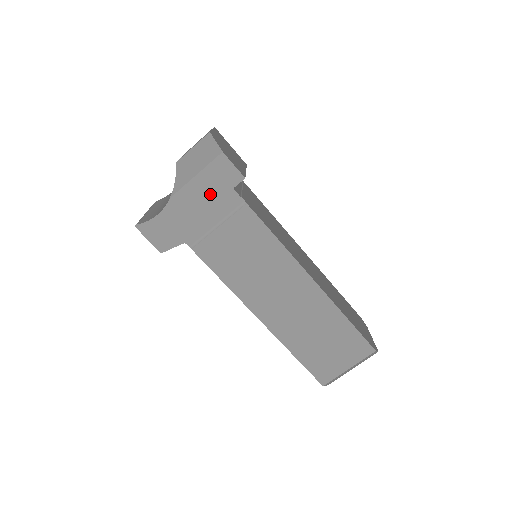
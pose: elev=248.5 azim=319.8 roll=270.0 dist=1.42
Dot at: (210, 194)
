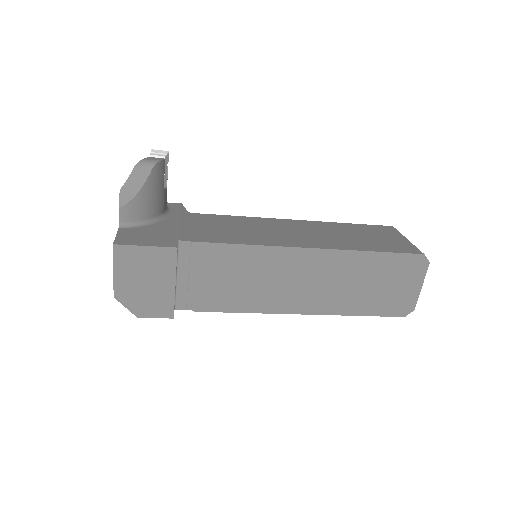
Dot at: occluded
